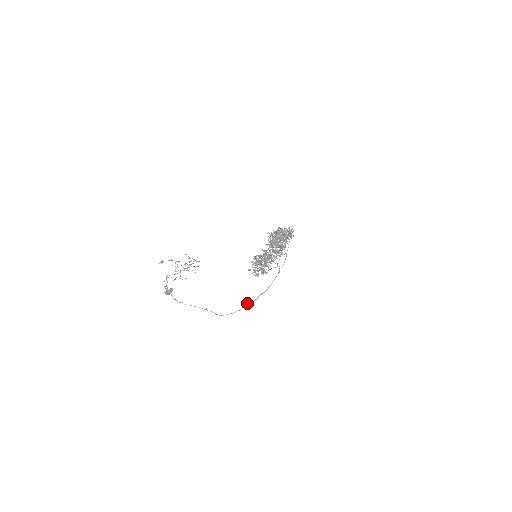
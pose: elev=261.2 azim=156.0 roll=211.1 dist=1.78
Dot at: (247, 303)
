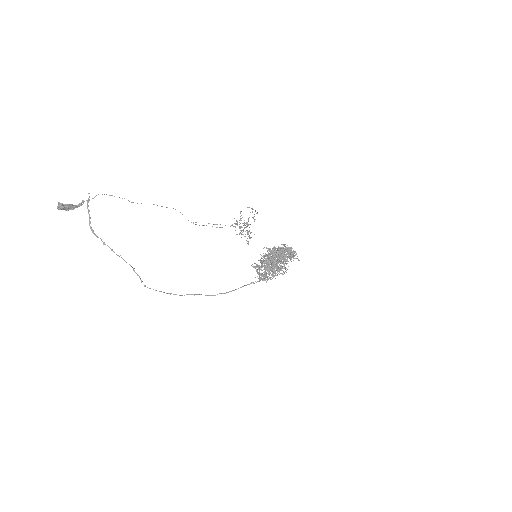
Dot at: occluded
